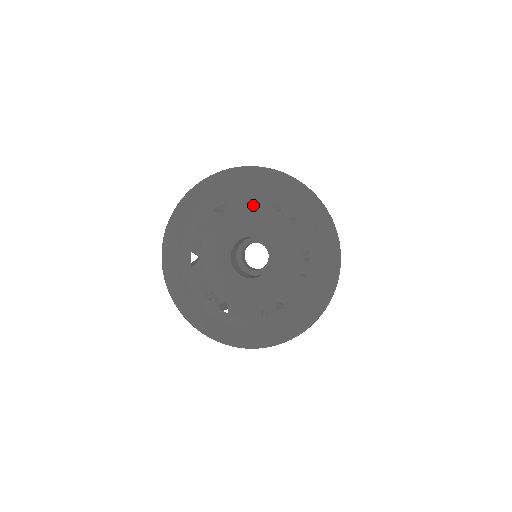
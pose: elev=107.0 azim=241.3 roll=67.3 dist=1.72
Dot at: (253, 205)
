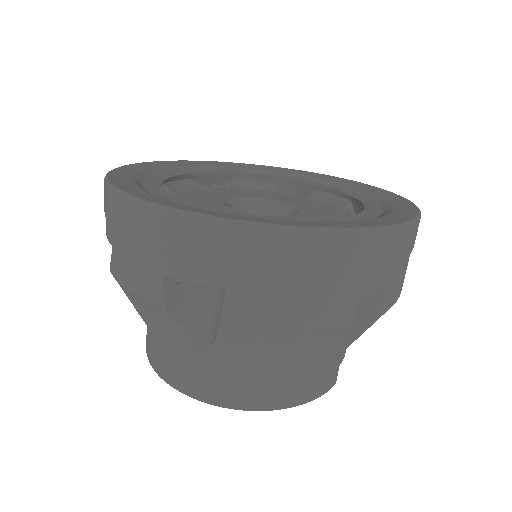
Dot at: (252, 189)
